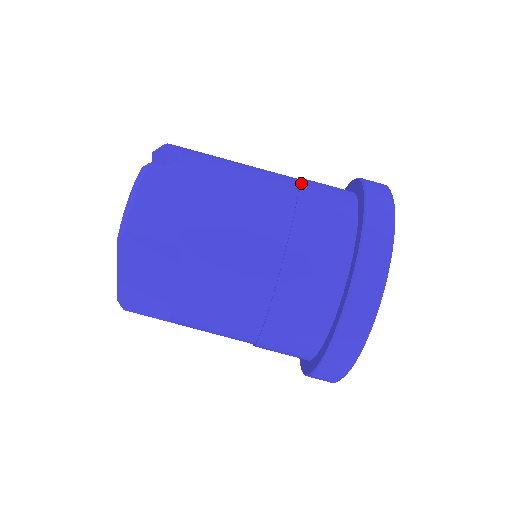
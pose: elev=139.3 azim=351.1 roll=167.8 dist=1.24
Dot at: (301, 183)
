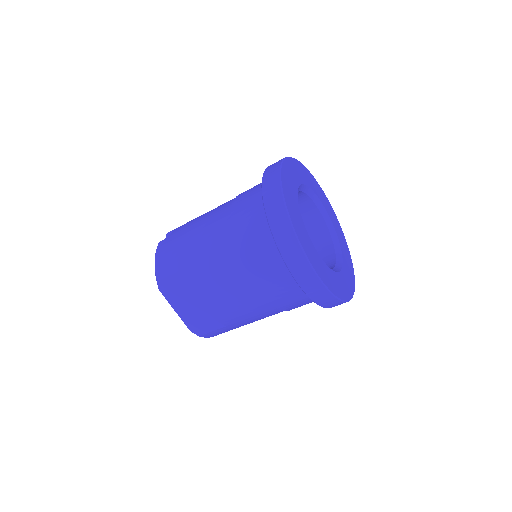
Dot at: (239, 194)
